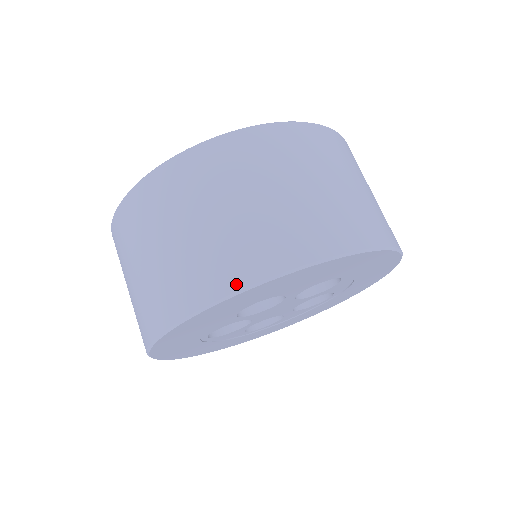
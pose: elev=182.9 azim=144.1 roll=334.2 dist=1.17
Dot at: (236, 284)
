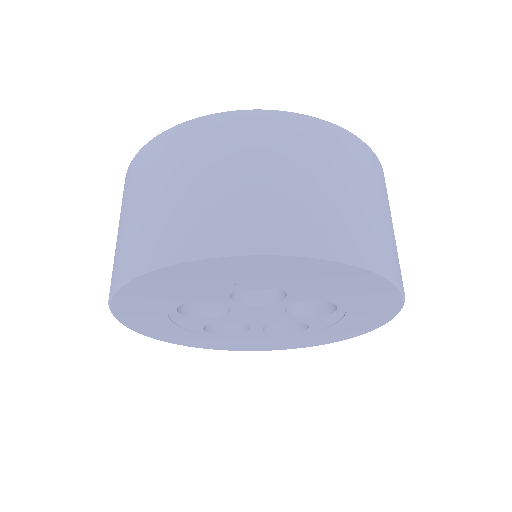
Dot at: (110, 290)
